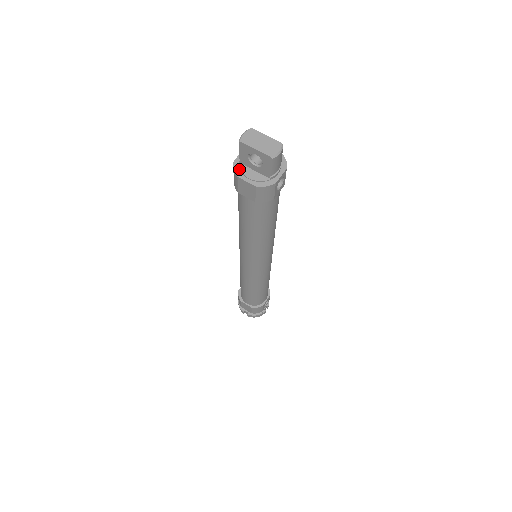
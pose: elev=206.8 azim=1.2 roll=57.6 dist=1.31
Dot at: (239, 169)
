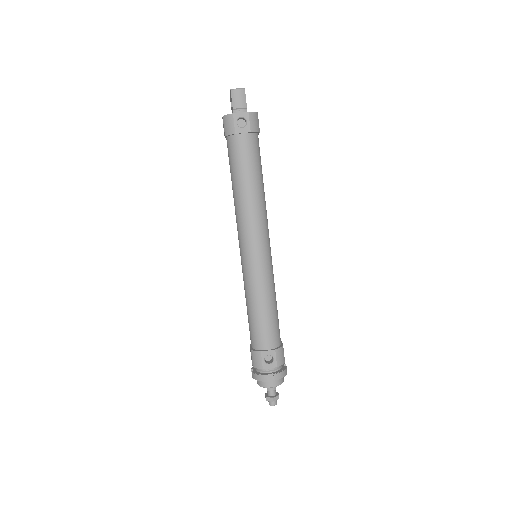
Dot at: occluded
